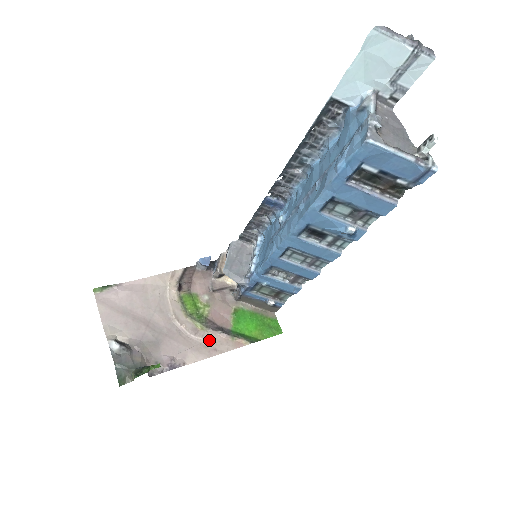
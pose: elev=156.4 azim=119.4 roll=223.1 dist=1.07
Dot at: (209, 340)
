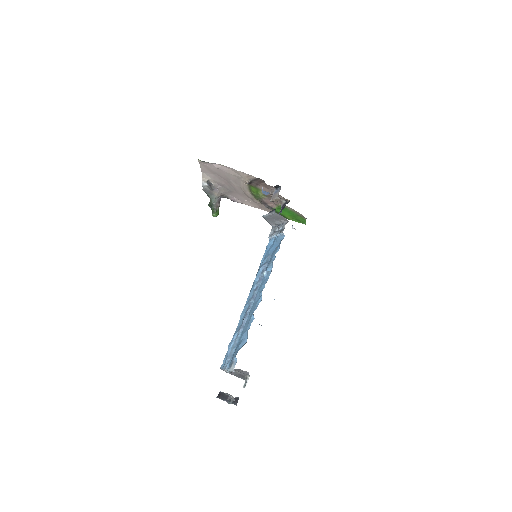
Dot at: (259, 204)
